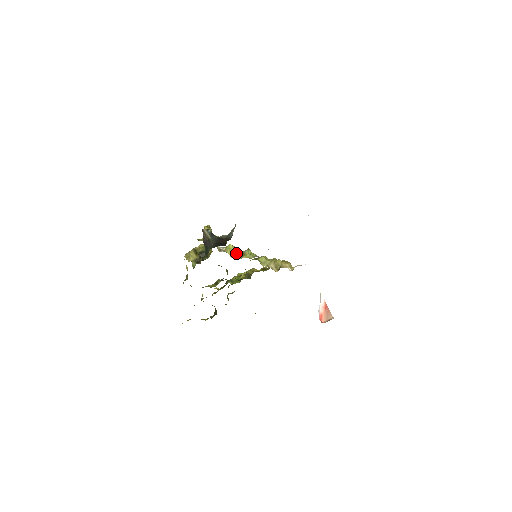
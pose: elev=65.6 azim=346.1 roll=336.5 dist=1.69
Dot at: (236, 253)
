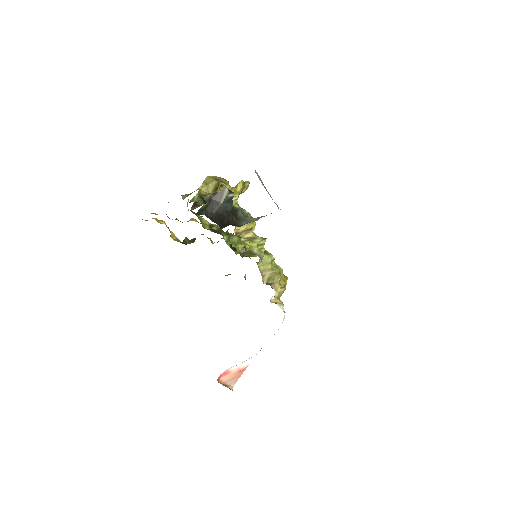
Dot at: (247, 231)
